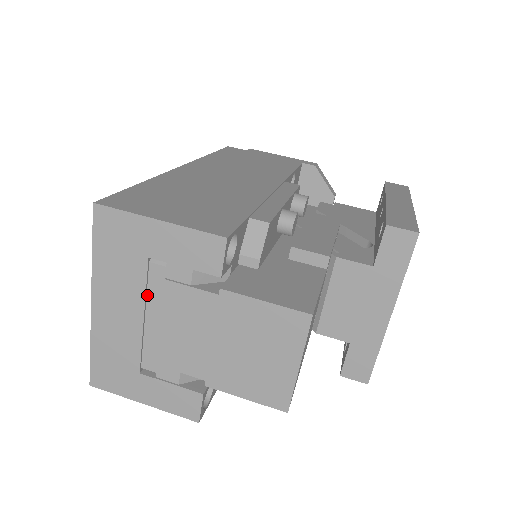
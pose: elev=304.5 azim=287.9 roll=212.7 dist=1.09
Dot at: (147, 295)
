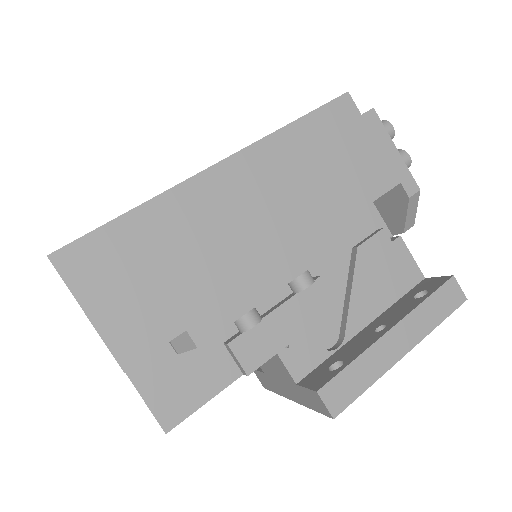
Dot at: occluded
